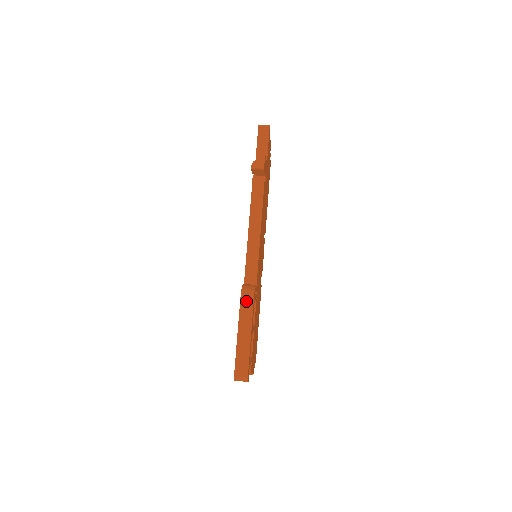
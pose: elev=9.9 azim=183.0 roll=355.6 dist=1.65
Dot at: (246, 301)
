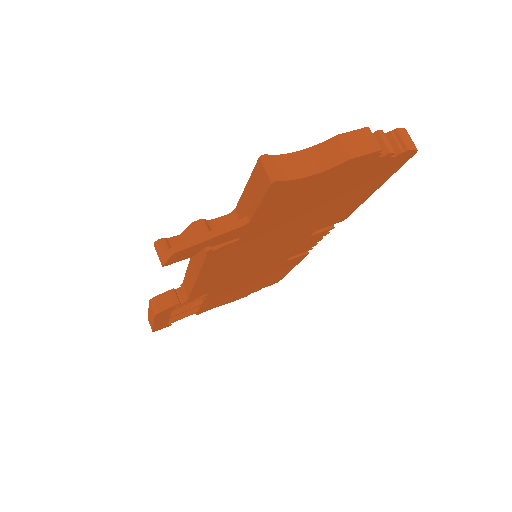
Dot at: (151, 309)
